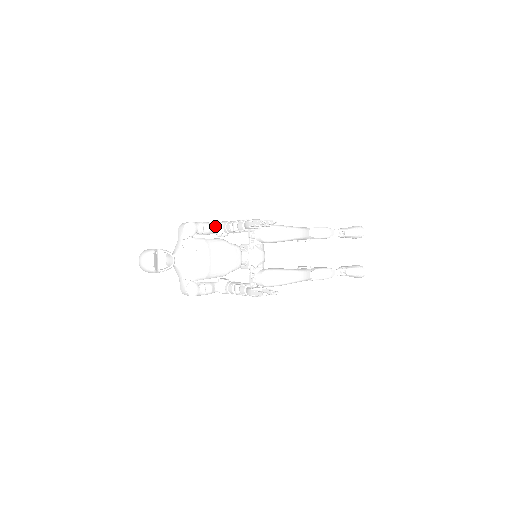
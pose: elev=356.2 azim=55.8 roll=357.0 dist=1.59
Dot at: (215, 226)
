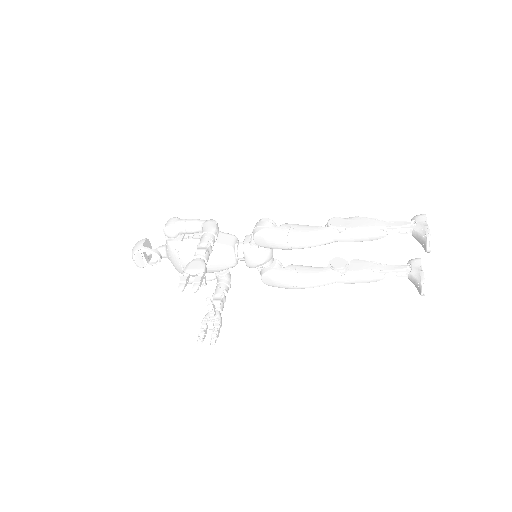
Dot at: (201, 226)
